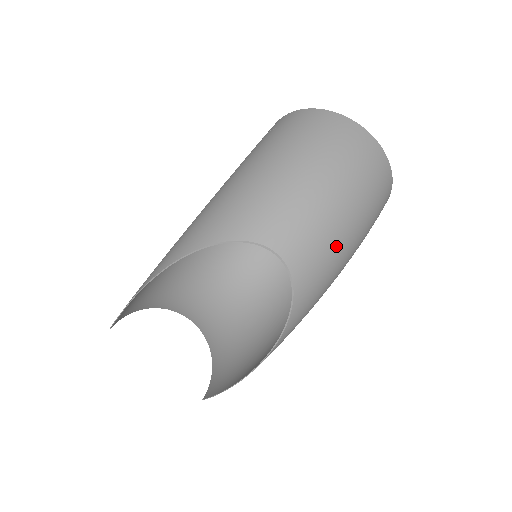
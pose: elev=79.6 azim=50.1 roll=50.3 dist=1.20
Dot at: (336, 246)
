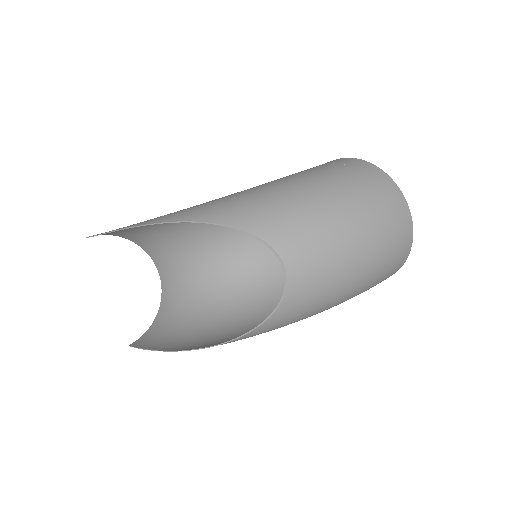
Dot at: (333, 292)
